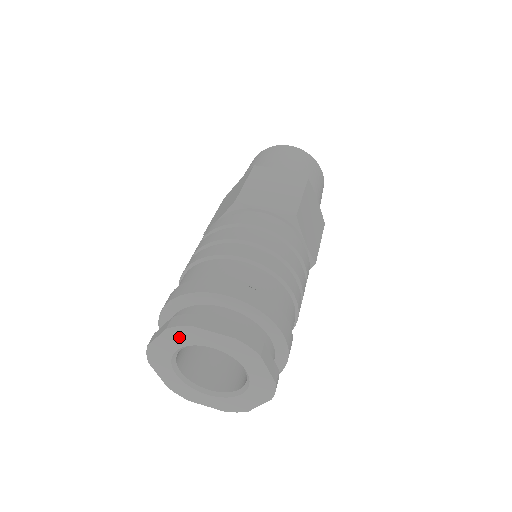
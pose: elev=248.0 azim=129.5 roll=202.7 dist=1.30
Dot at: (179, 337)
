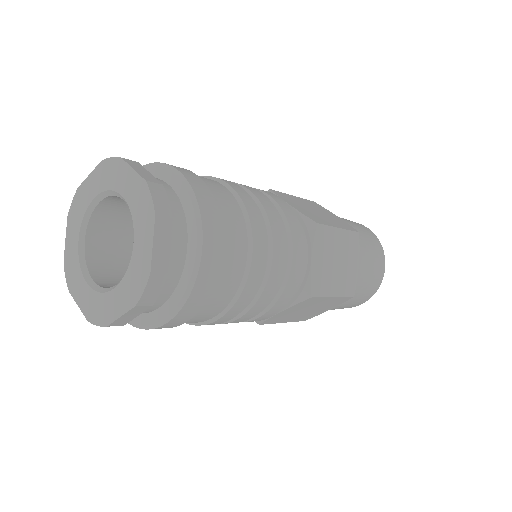
Dot at: (105, 175)
